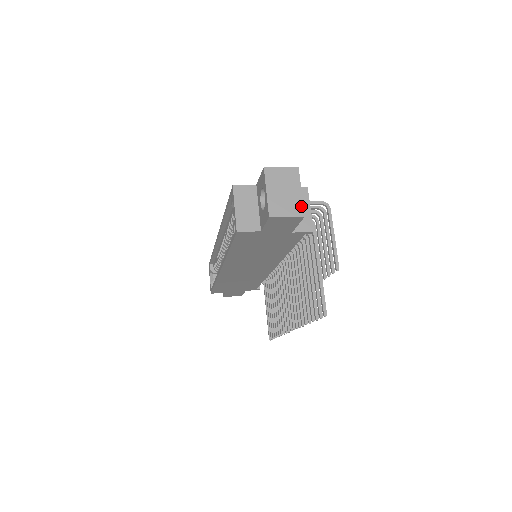
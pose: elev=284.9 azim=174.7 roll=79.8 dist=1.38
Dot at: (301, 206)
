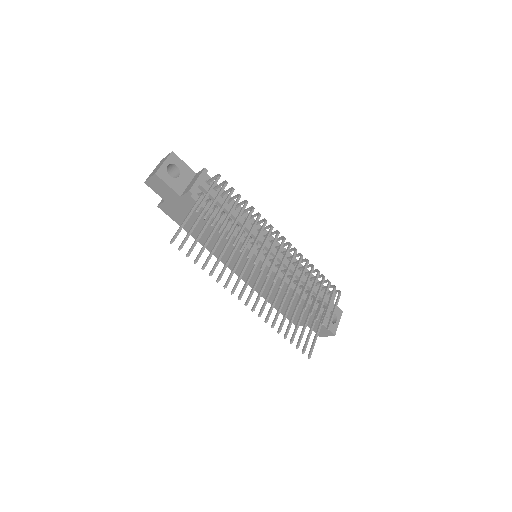
Dot at: (158, 169)
